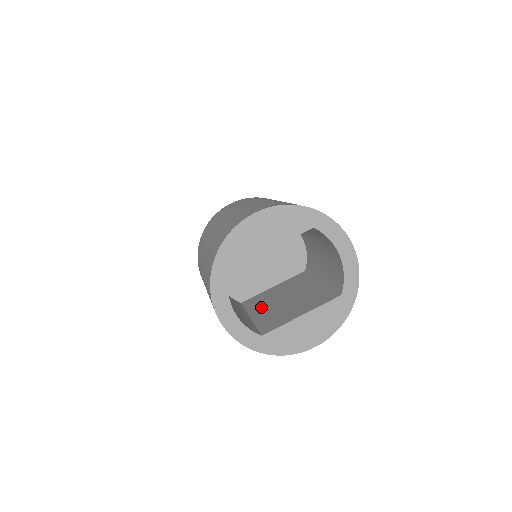
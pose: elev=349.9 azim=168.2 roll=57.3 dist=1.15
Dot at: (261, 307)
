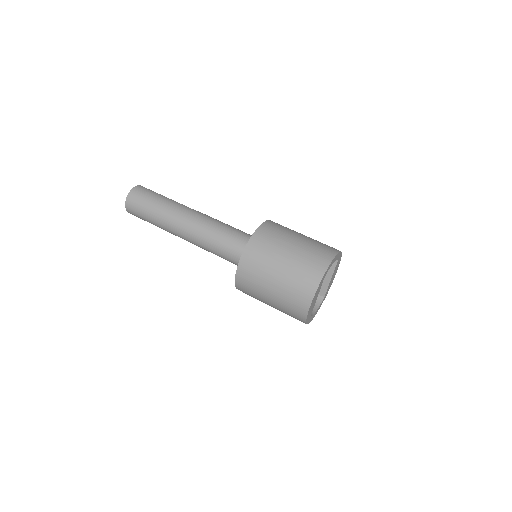
Dot at: occluded
